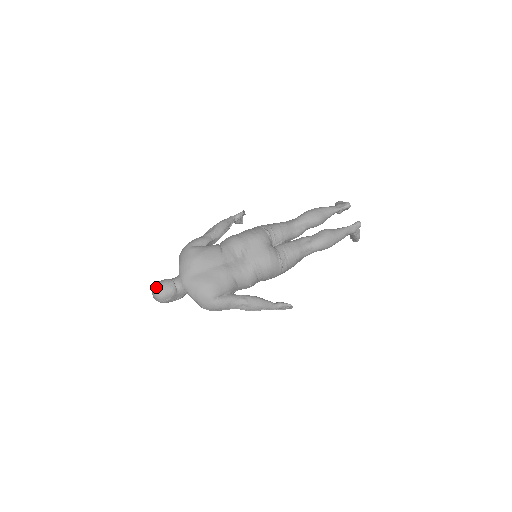
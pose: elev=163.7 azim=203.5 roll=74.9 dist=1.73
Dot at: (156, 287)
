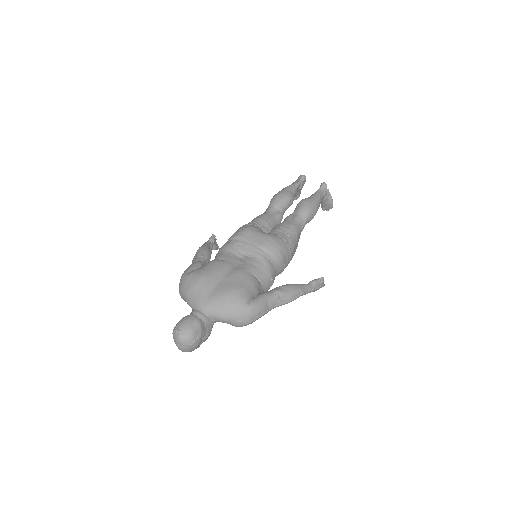
Dot at: (177, 330)
